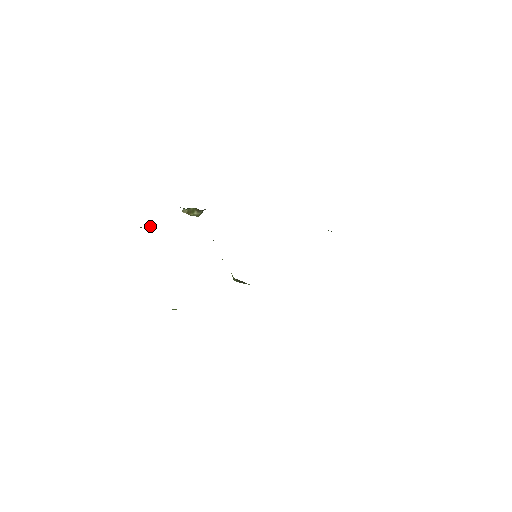
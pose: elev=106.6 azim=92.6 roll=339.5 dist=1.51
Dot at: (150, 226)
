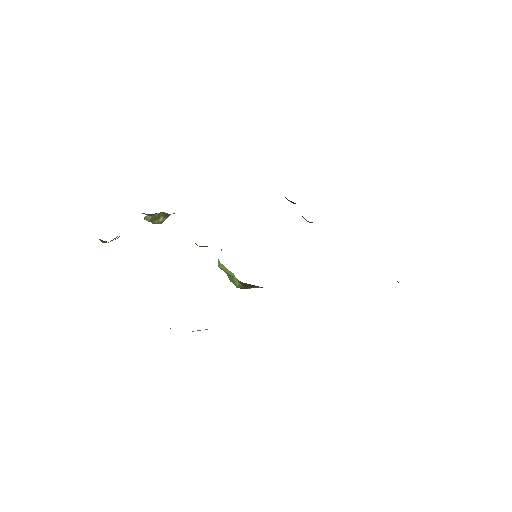
Dot at: (112, 240)
